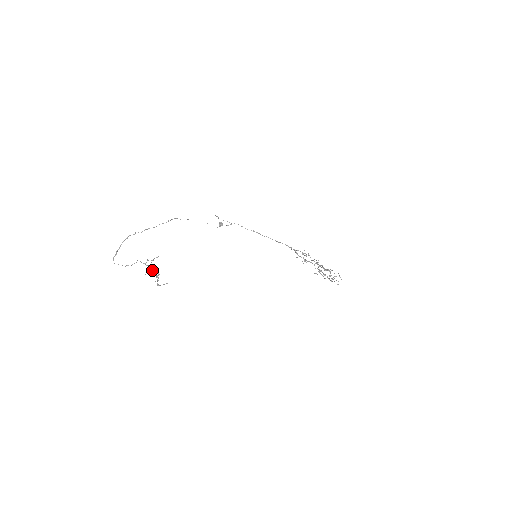
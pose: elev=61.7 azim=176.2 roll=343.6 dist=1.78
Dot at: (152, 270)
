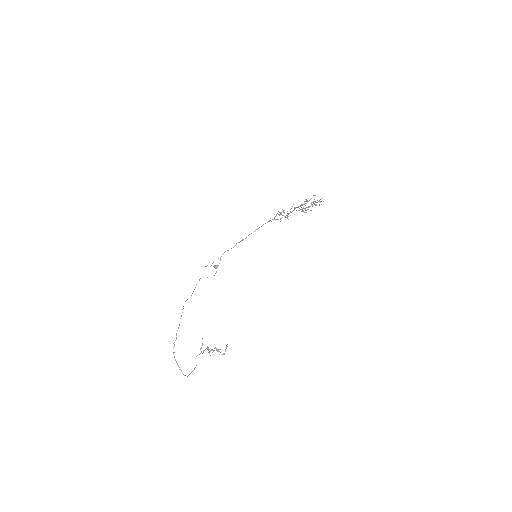
Dot at: (210, 351)
